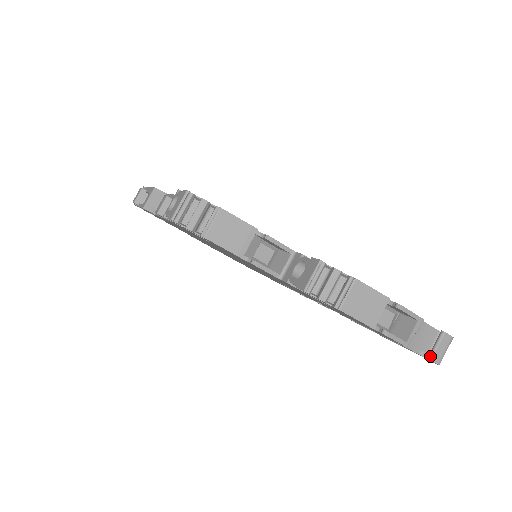
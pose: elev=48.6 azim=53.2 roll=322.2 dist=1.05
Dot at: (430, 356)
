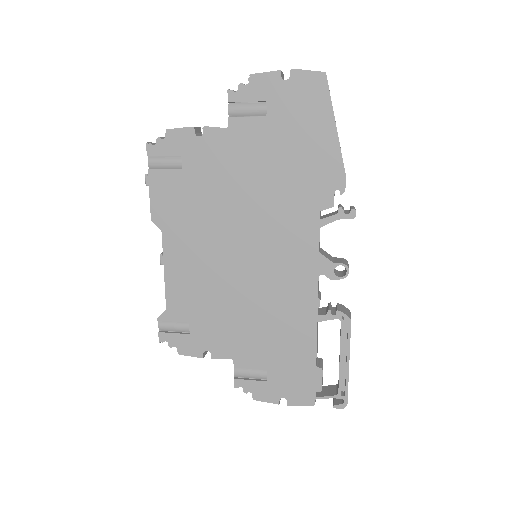
Dot at: occluded
